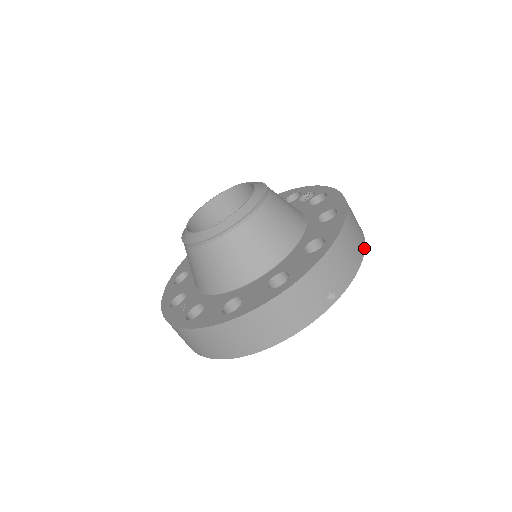
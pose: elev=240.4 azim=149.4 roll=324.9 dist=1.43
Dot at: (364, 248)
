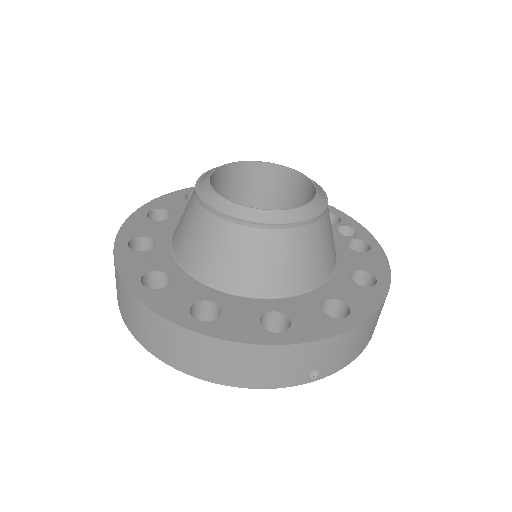
Dot at: occluded
